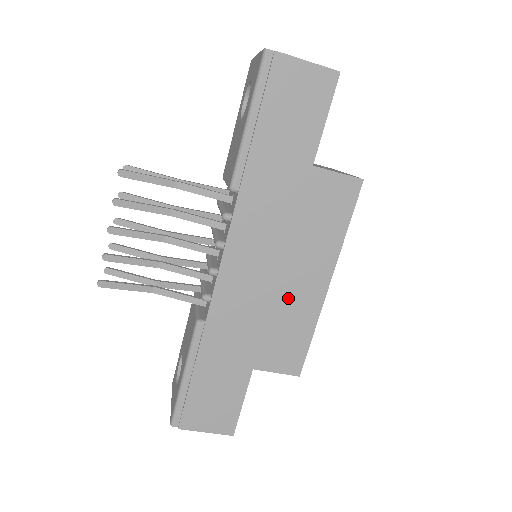
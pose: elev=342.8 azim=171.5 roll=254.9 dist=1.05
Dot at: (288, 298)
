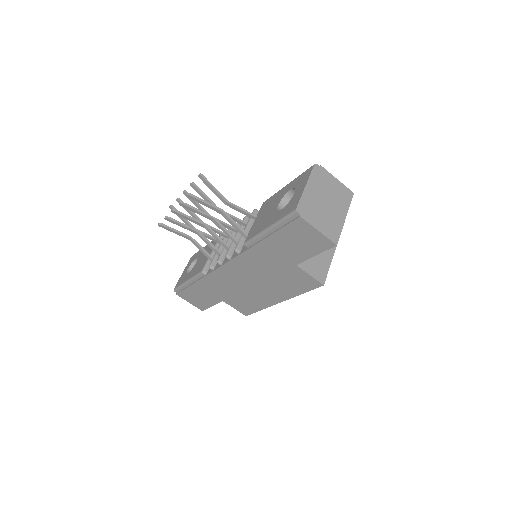
Dot at: (254, 294)
